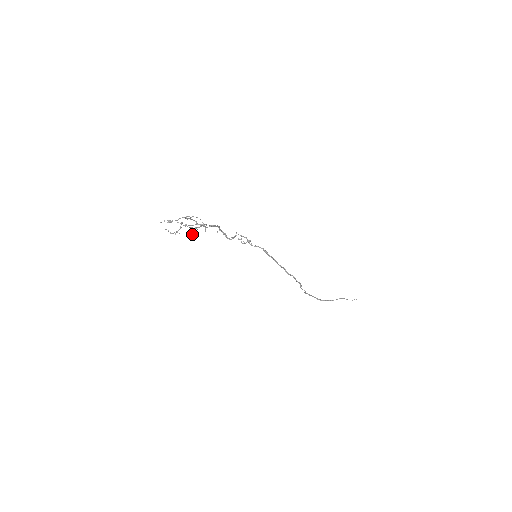
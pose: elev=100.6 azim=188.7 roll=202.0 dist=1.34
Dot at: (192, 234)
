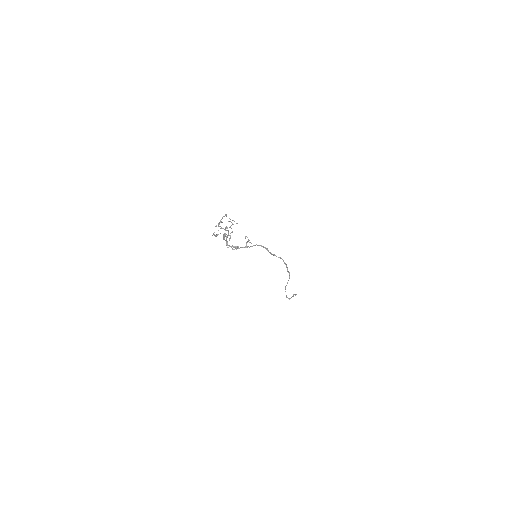
Dot at: (229, 238)
